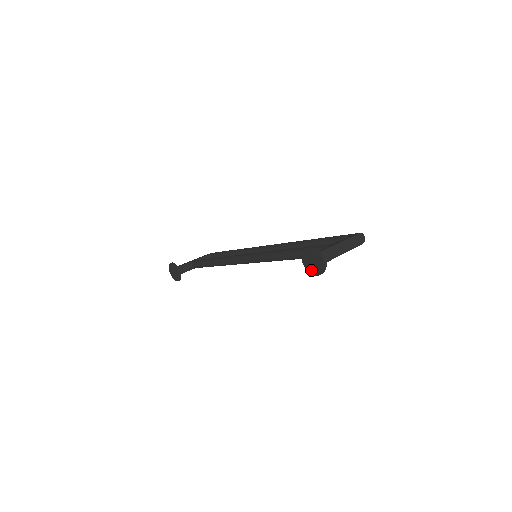
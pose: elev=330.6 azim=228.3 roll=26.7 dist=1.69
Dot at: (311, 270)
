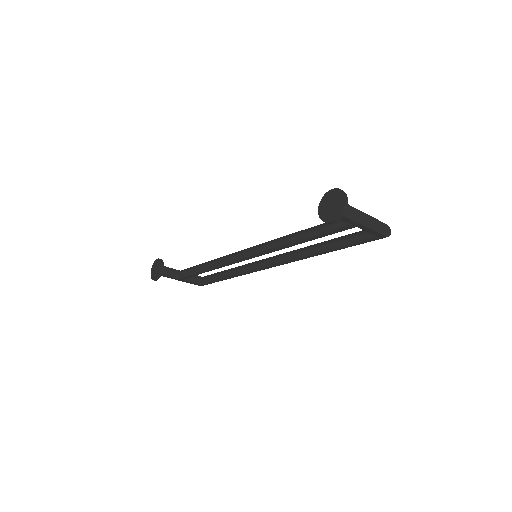
Dot at: (326, 216)
